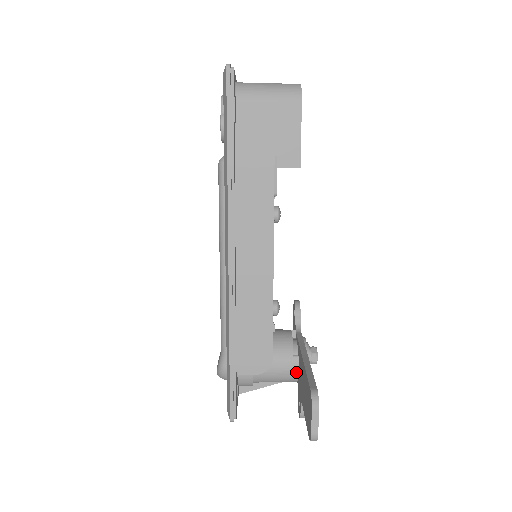
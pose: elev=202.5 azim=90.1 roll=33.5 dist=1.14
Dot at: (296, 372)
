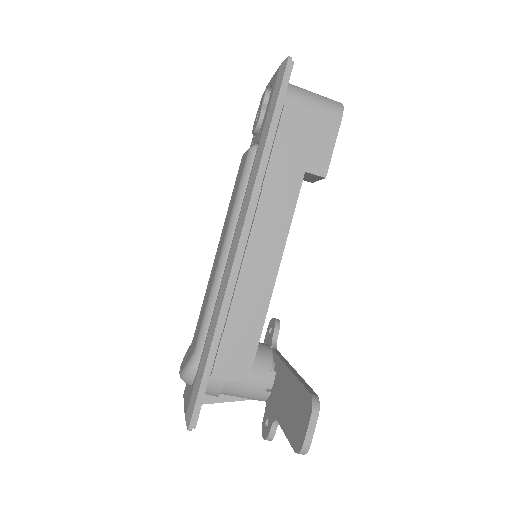
Dot at: (269, 389)
